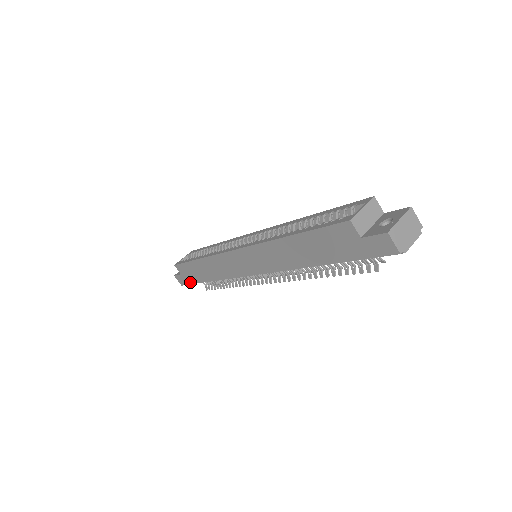
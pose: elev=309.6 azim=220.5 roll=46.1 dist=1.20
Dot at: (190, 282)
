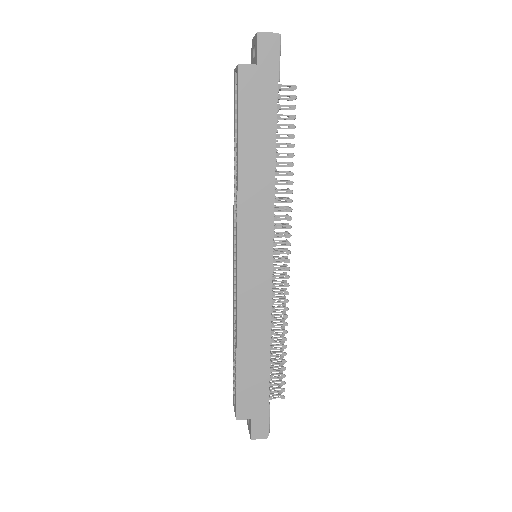
Dot at: (265, 409)
